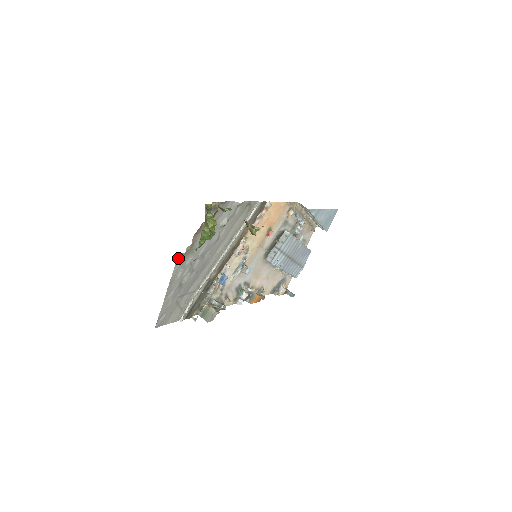
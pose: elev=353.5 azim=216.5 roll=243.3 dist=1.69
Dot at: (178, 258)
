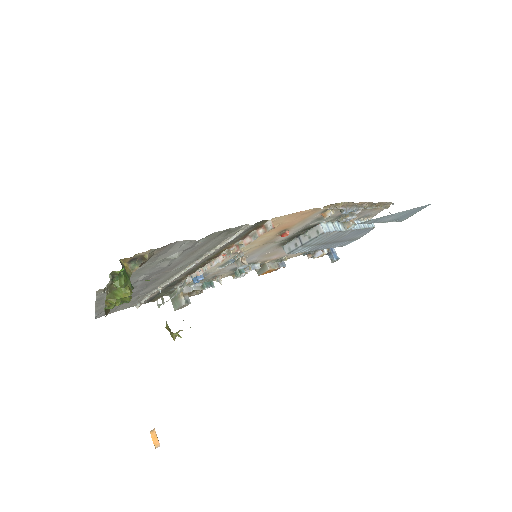
Dot at: (98, 290)
